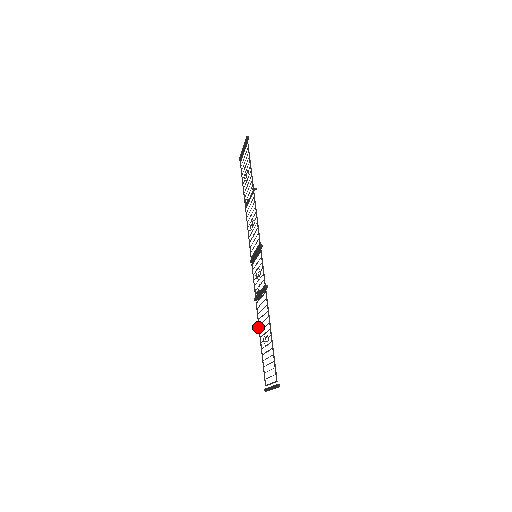
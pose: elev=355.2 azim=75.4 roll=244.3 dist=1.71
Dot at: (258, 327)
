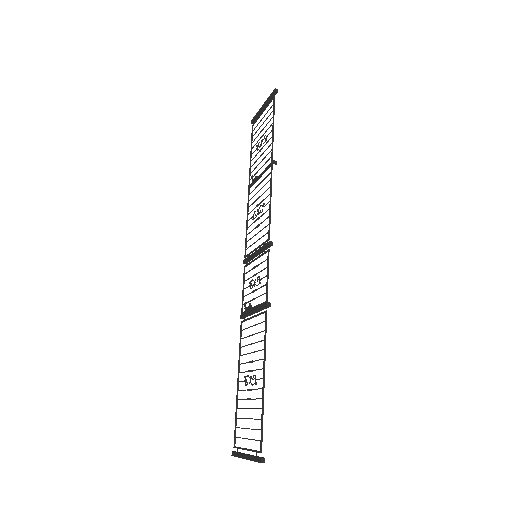
Dot at: occluded
